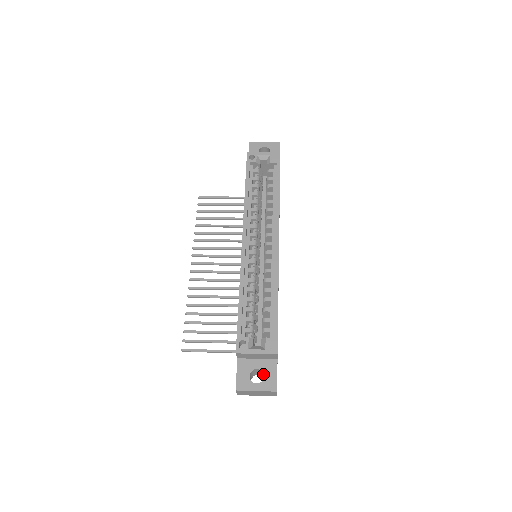
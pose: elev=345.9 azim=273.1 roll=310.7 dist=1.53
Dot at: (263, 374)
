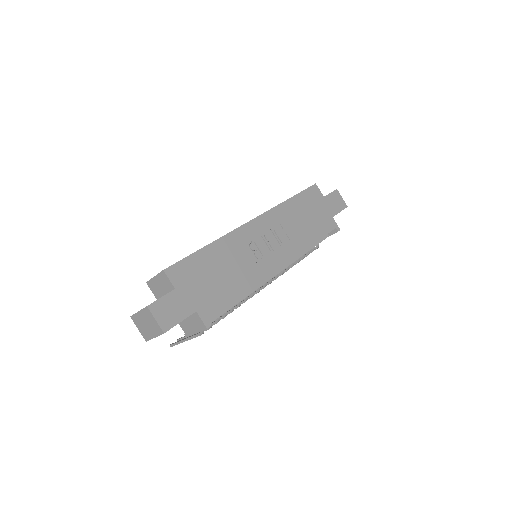
Dot at: occluded
